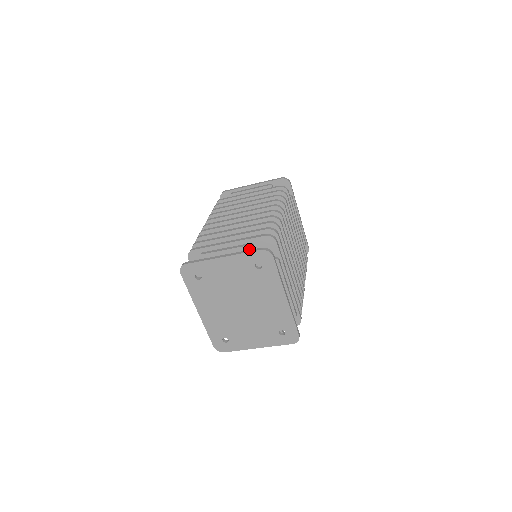
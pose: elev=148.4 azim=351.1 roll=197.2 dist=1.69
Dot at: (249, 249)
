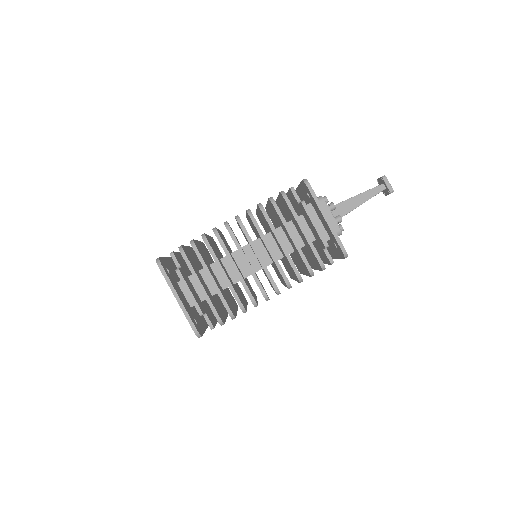
Dot at: (199, 312)
